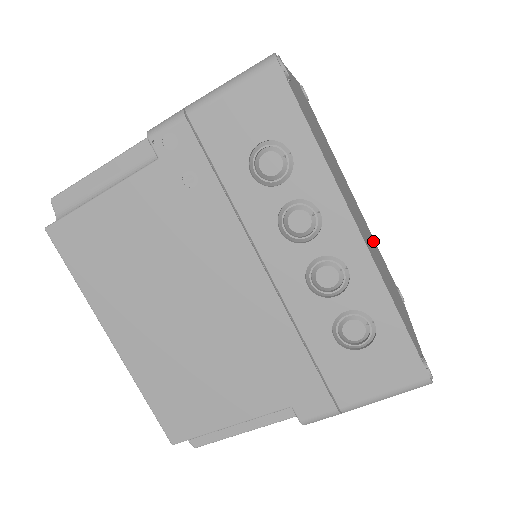
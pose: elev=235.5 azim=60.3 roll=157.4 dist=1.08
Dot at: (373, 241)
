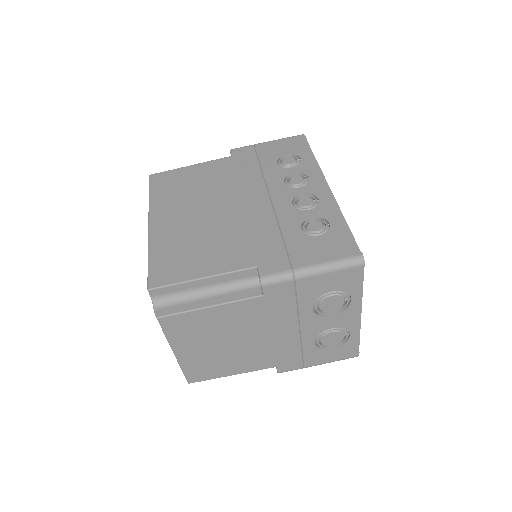
Dot at: occluded
